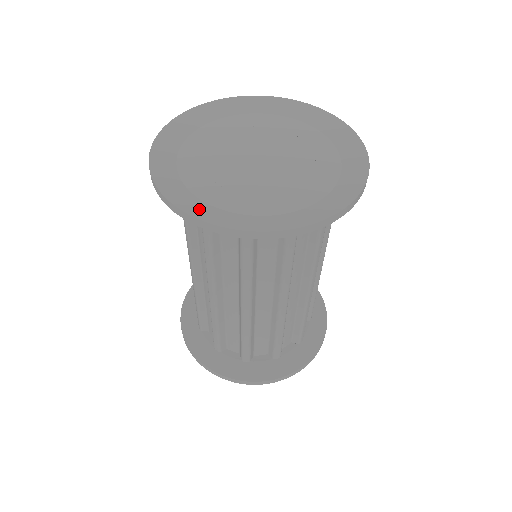
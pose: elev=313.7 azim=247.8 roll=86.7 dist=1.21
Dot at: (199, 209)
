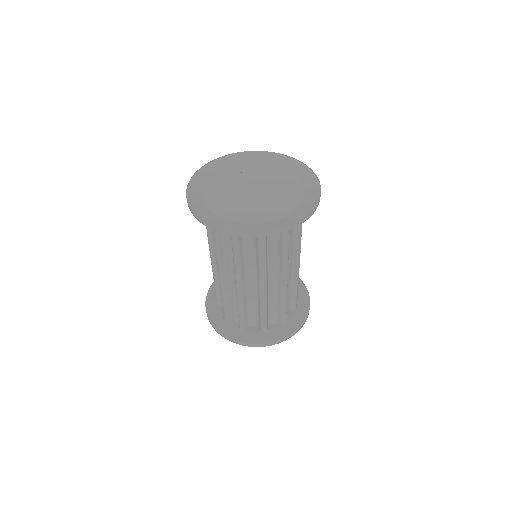
Dot at: (234, 227)
